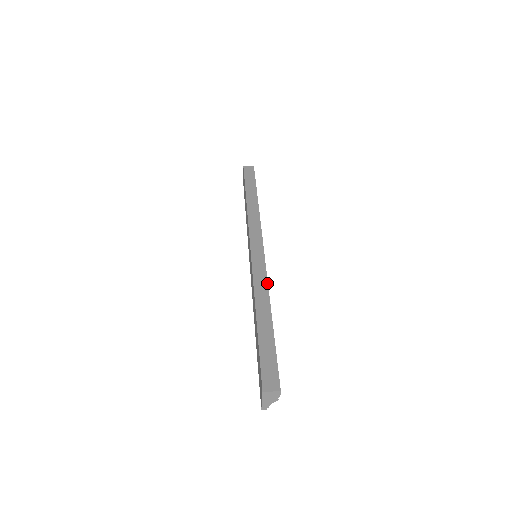
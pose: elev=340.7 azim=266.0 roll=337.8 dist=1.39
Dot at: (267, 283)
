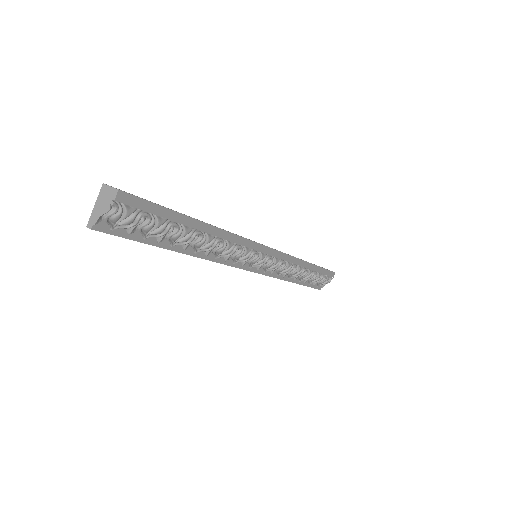
Dot at: occluded
